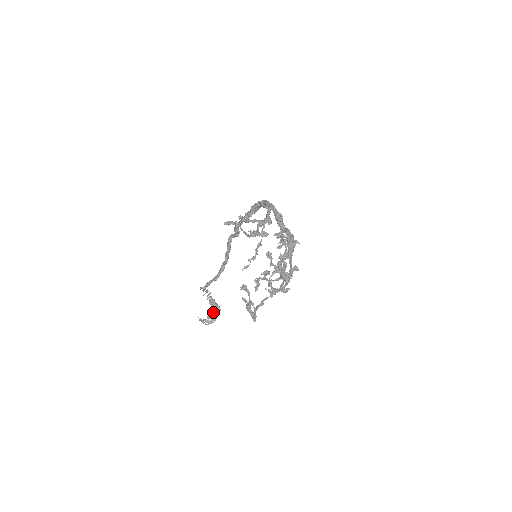
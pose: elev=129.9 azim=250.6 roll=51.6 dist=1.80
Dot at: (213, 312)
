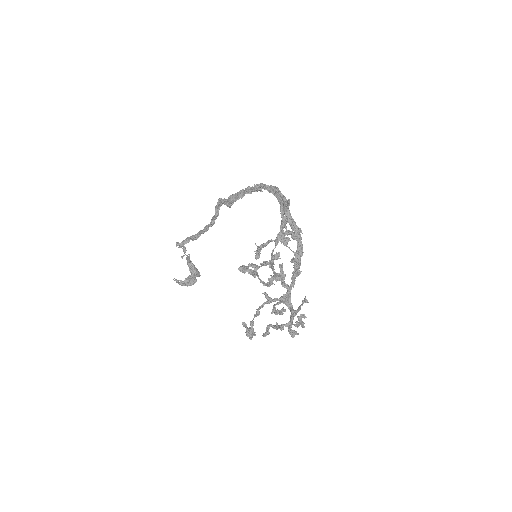
Dot at: (192, 277)
